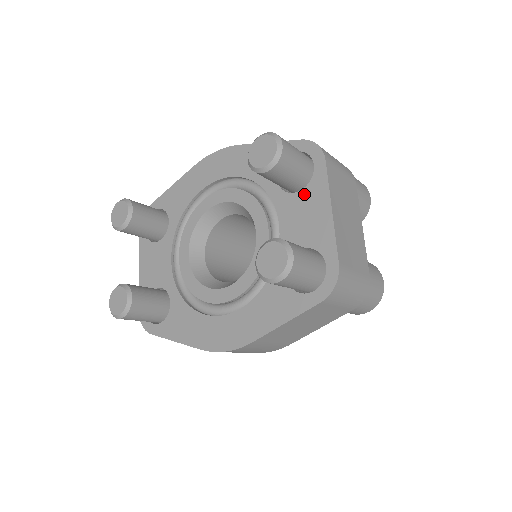
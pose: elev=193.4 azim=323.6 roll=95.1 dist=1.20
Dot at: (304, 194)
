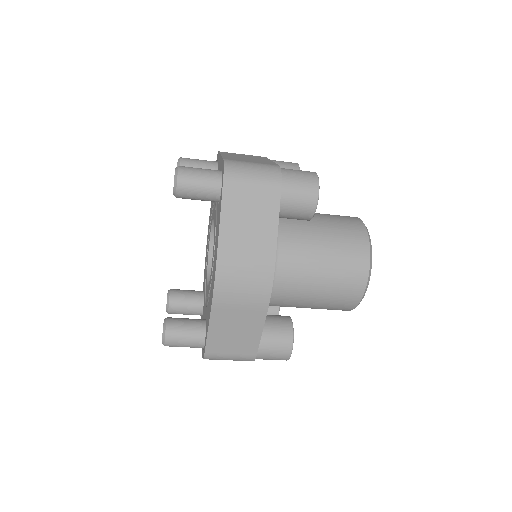
Dot at: occluded
